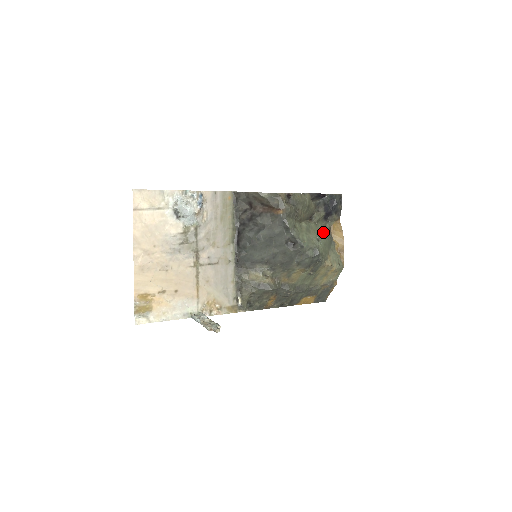
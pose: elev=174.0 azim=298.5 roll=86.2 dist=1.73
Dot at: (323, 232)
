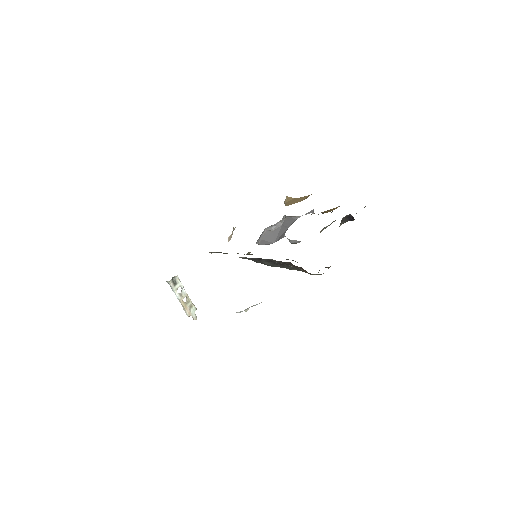
Dot at: occluded
